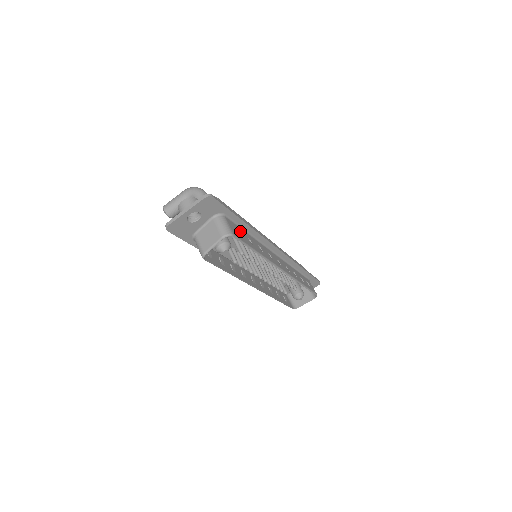
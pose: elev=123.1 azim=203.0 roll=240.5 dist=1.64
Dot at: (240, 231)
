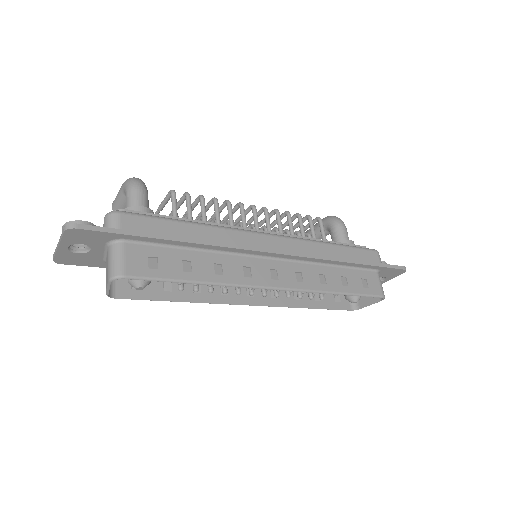
Dot at: (162, 256)
